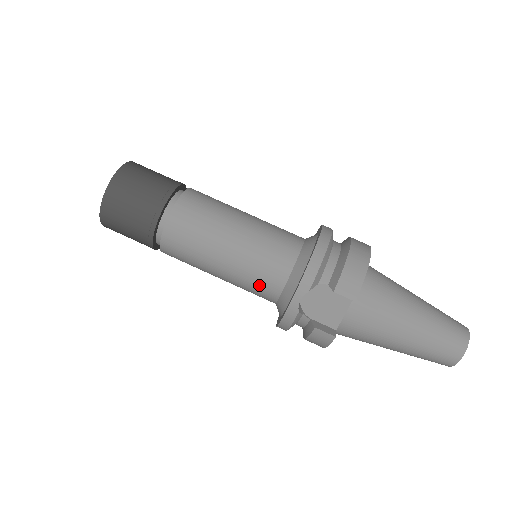
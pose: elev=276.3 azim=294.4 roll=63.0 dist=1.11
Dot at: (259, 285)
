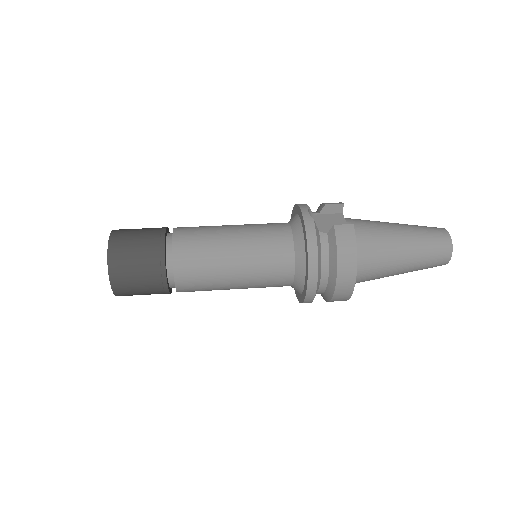
Dot at: (272, 239)
